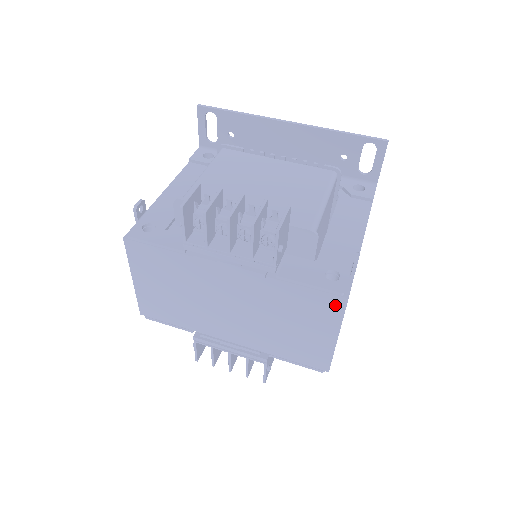
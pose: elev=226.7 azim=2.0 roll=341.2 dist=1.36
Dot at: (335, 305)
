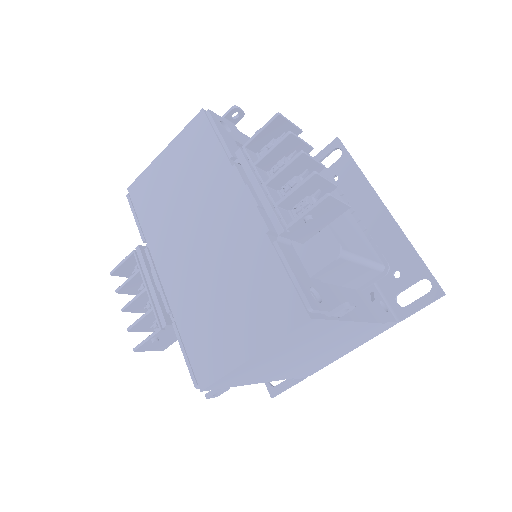
Dot at: (291, 315)
